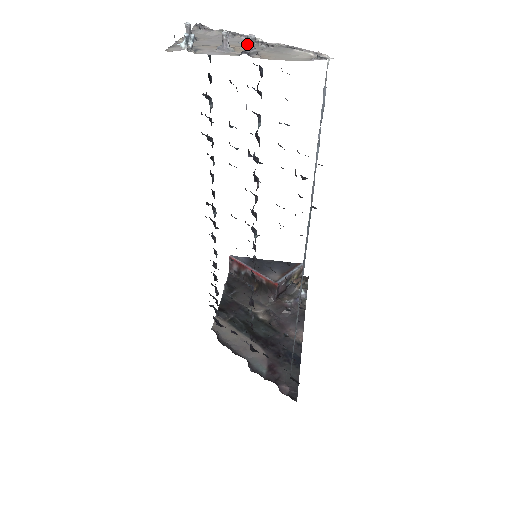
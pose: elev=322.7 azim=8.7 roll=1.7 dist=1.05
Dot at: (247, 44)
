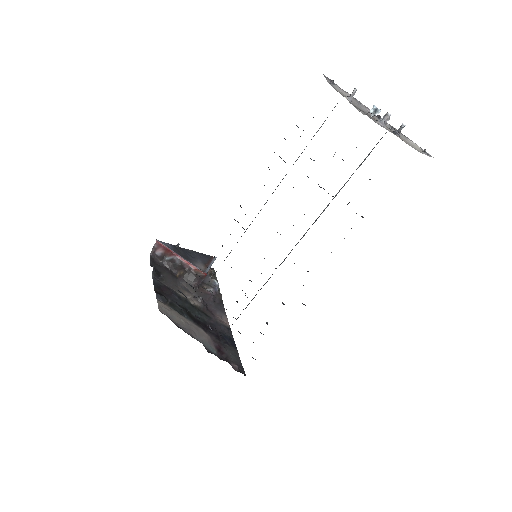
Dot at: (400, 129)
